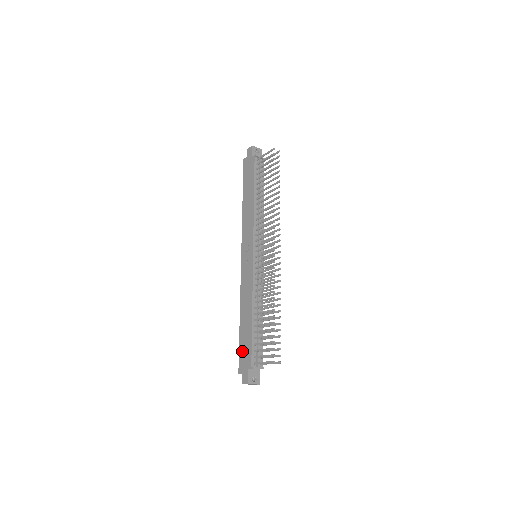
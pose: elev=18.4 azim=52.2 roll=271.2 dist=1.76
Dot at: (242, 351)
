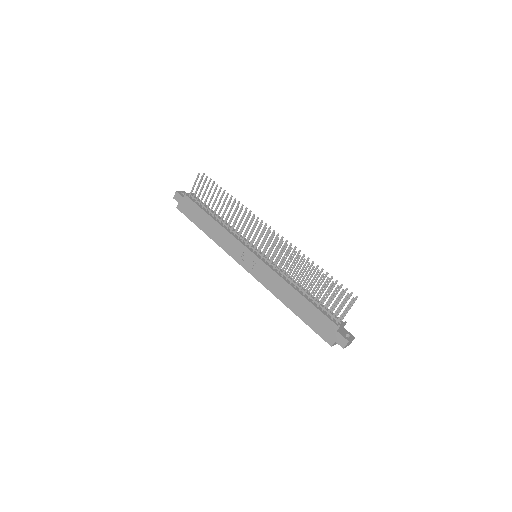
Dot at: (317, 327)
